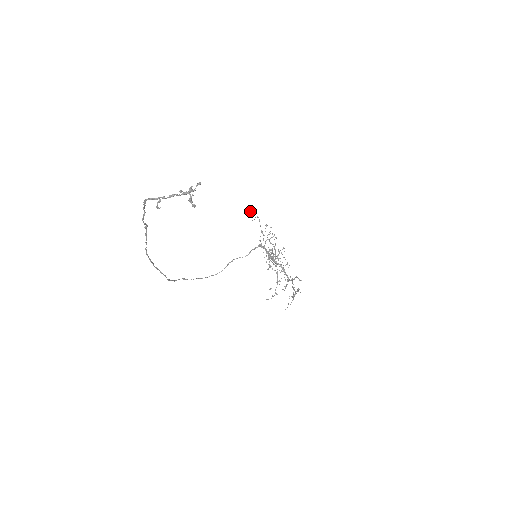
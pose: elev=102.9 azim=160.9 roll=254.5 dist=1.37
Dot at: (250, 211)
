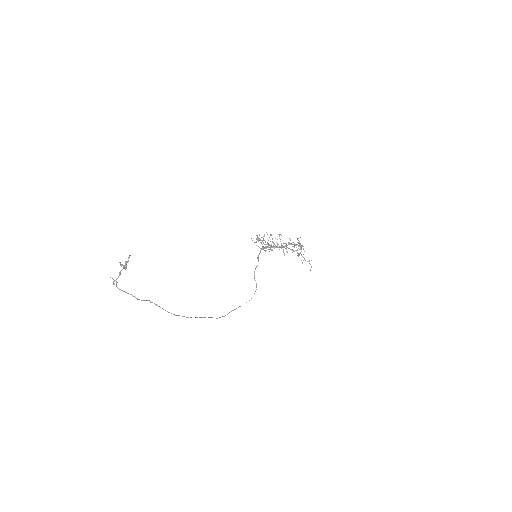
Dot at: occluded
